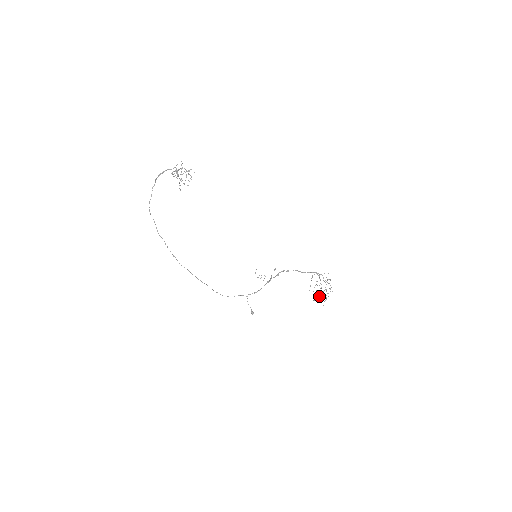
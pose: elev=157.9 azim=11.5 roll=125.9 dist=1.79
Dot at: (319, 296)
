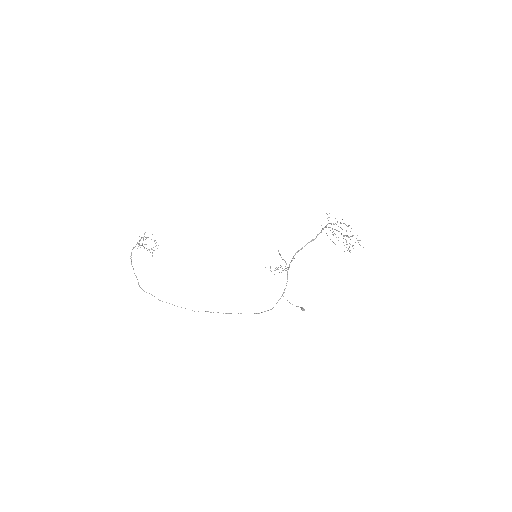
Dot at: (350, 244)
